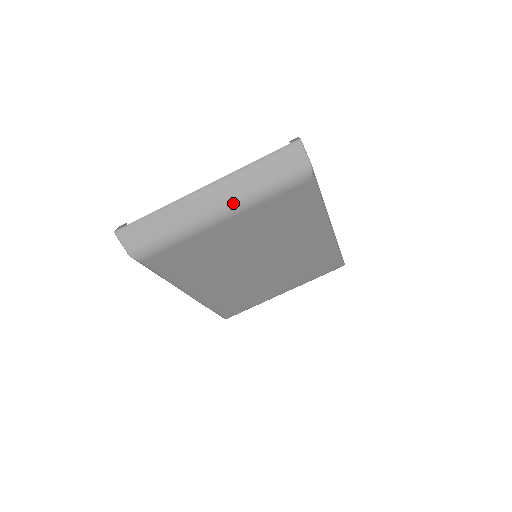
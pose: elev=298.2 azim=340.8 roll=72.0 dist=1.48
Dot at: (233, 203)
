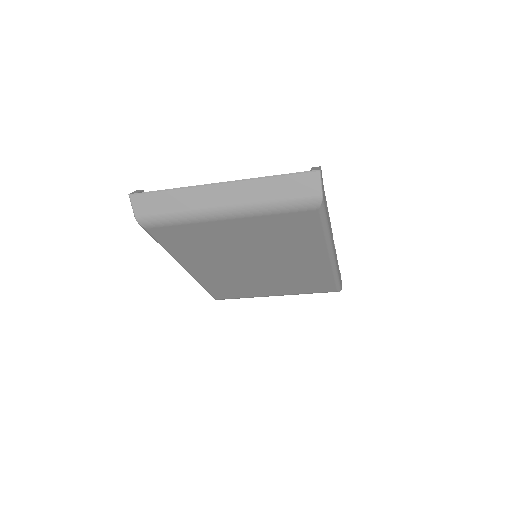
Dot at: (241, 206)
